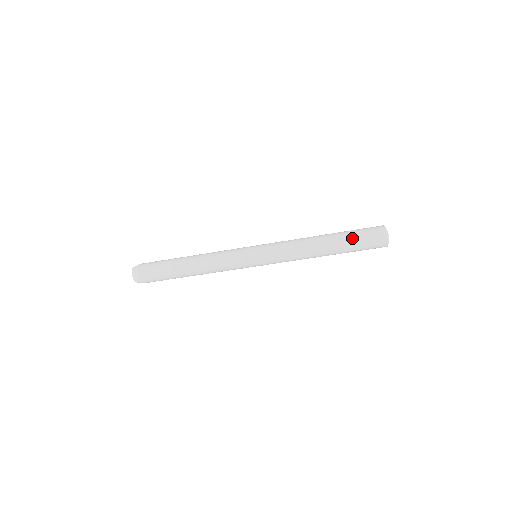
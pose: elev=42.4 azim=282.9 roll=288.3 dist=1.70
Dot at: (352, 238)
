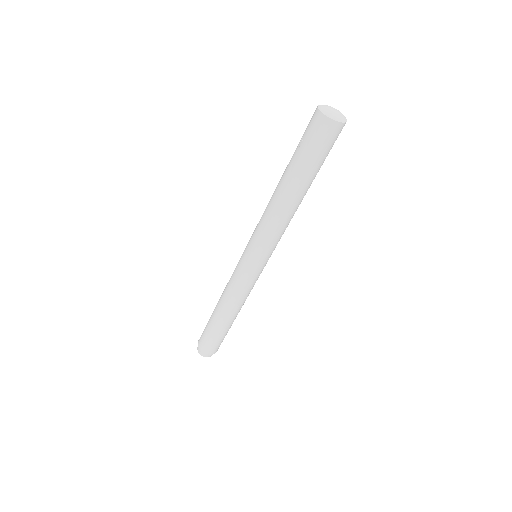
Dot at: (300, 157)
